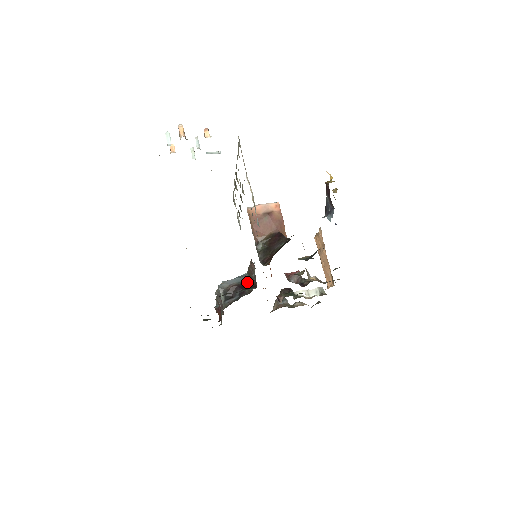
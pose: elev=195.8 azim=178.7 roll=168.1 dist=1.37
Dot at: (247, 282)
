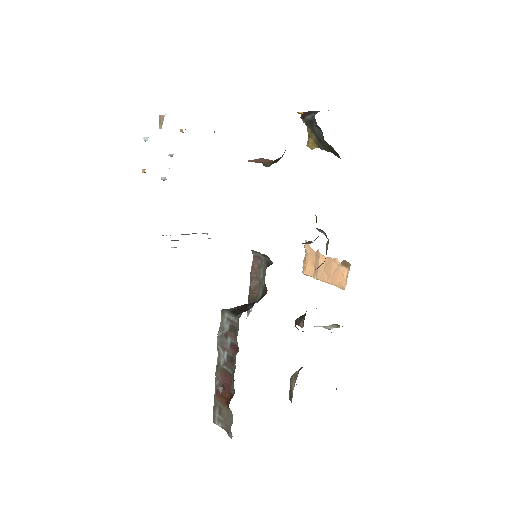
Dot at: occluded
